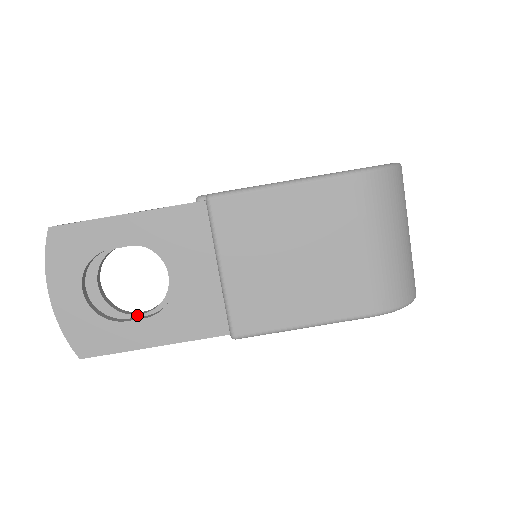
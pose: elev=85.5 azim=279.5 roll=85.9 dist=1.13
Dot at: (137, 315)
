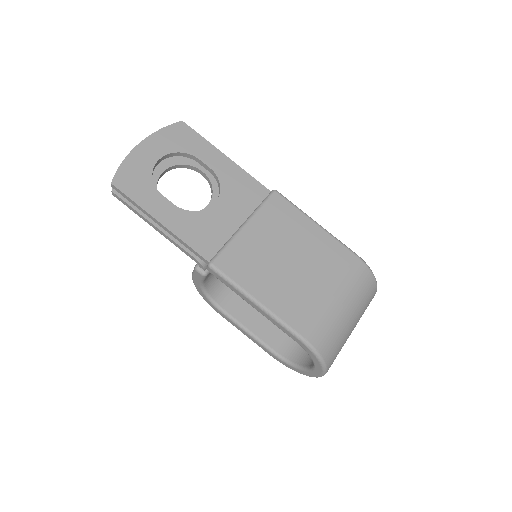
Dot at: occluded
